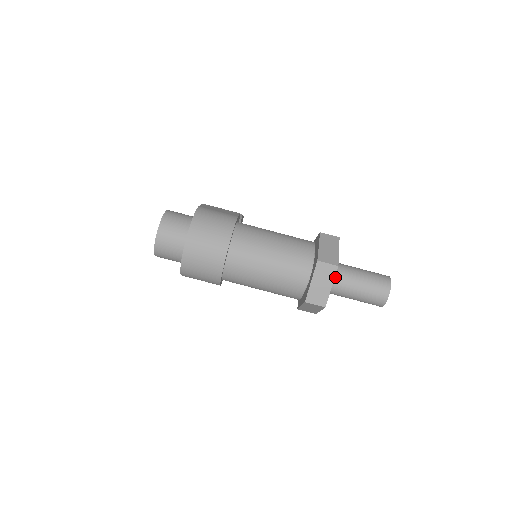
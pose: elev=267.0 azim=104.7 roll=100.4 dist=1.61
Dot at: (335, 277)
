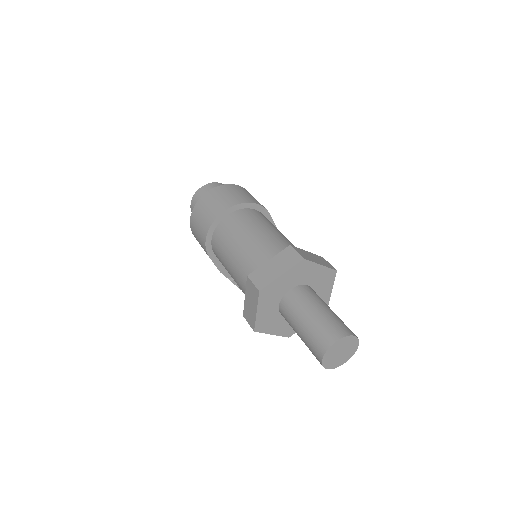
Dot at: (298, 290)
